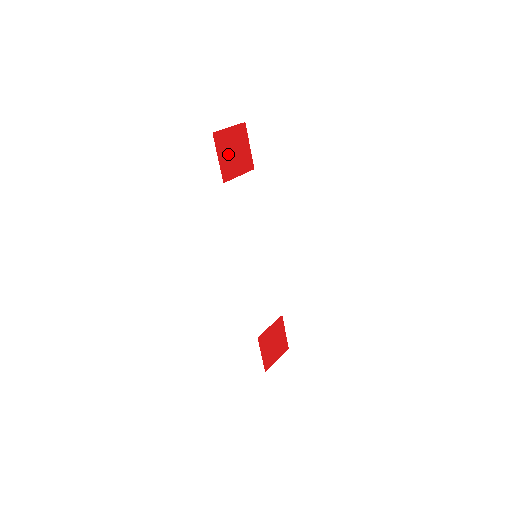
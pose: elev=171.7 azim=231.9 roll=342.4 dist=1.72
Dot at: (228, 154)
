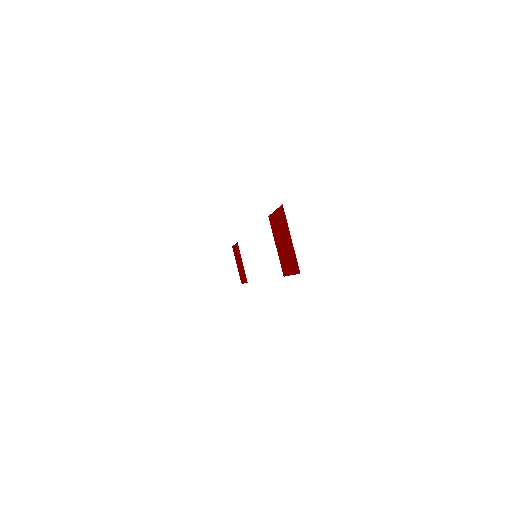
Dot at: (286, 255)
